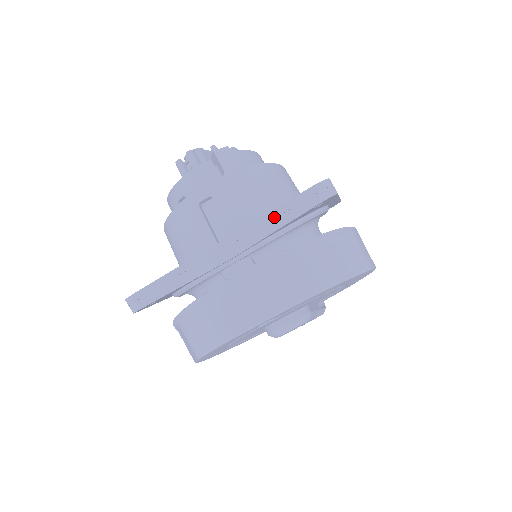
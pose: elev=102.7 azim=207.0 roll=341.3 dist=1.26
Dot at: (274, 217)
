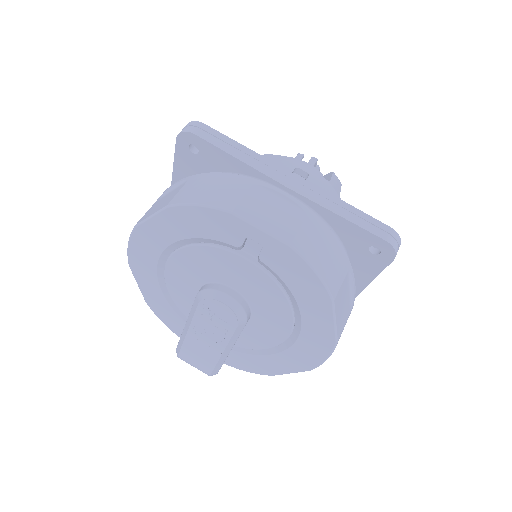
Dot at: (350, 210)
